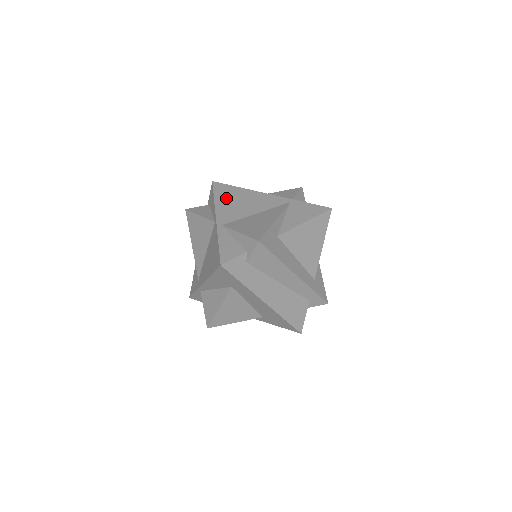
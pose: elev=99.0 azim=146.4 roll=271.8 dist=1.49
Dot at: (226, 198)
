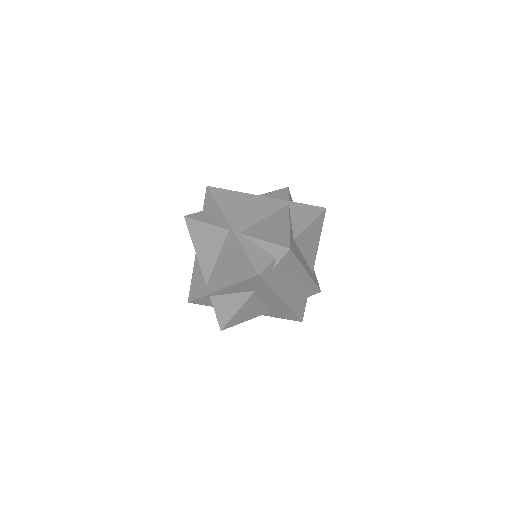
Dot at: (229, 204)
